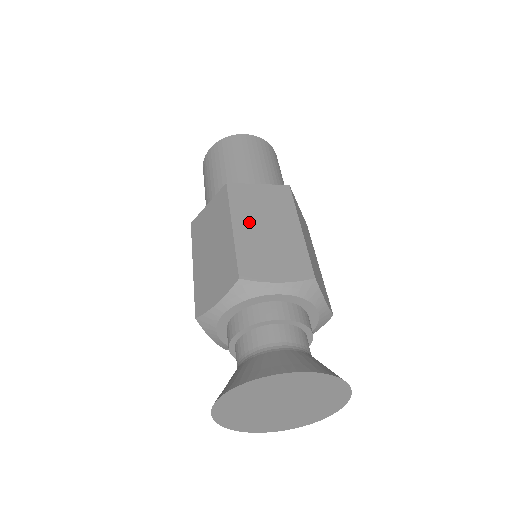
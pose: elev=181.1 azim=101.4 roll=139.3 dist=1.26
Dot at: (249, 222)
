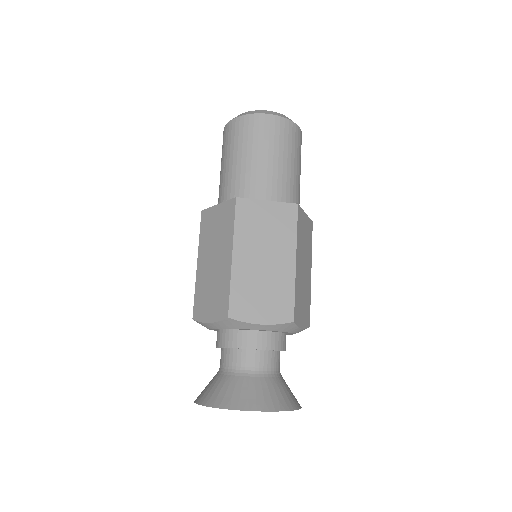
Dot at: (249, 252)
